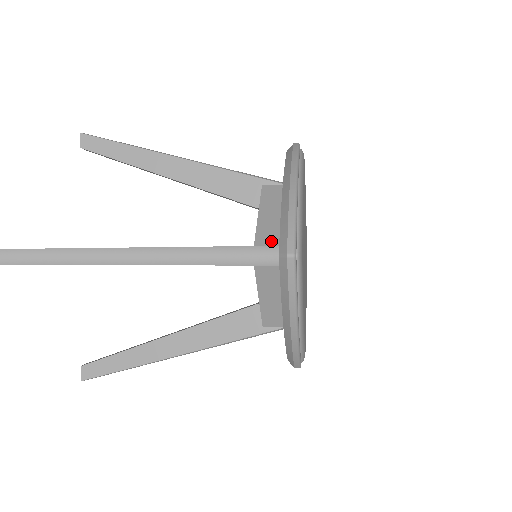
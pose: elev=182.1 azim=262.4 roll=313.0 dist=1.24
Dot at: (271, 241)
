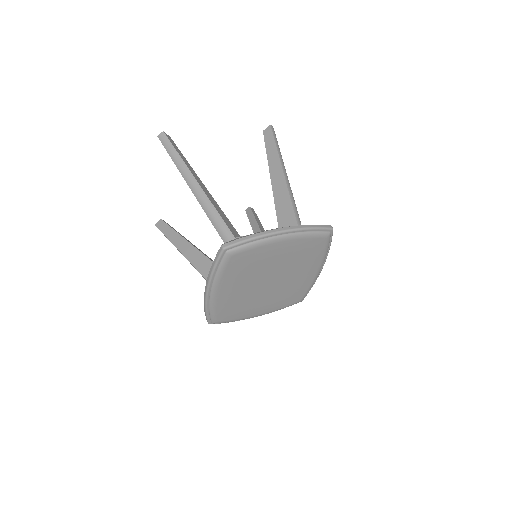
Dot at: occluded
